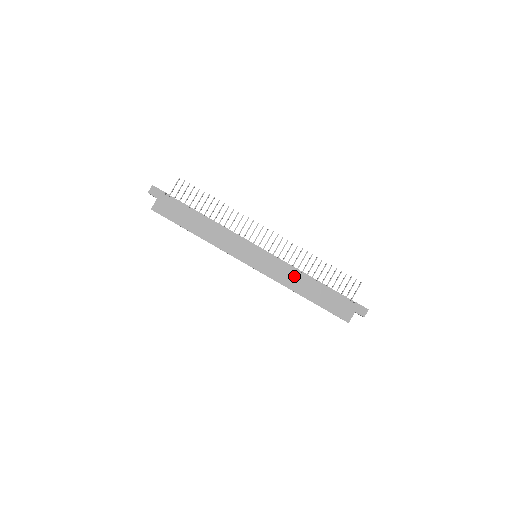
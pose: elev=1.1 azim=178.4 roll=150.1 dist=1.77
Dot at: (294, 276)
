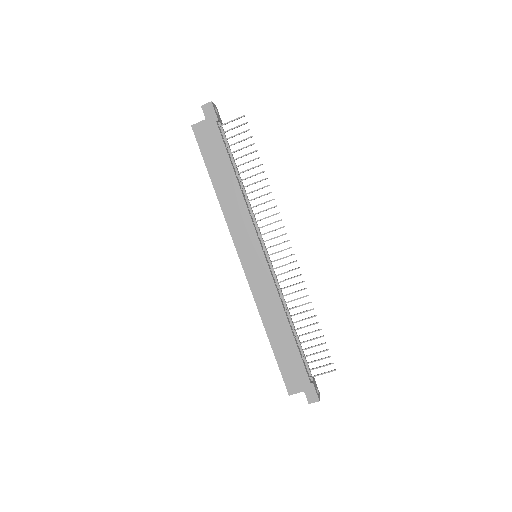
Dot at: (275, 307)
